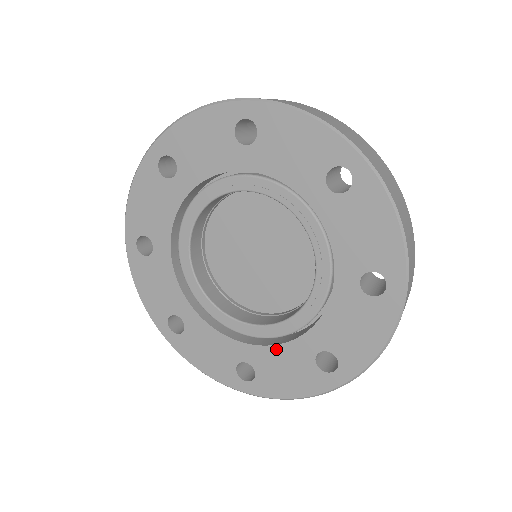
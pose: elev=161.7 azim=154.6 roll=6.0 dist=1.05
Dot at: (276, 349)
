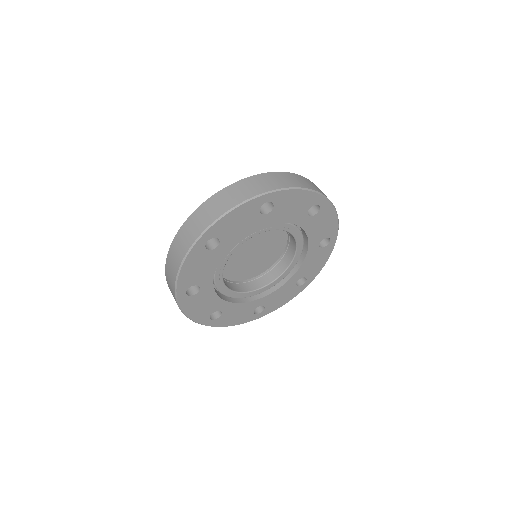
Dot at: (277, 291)
